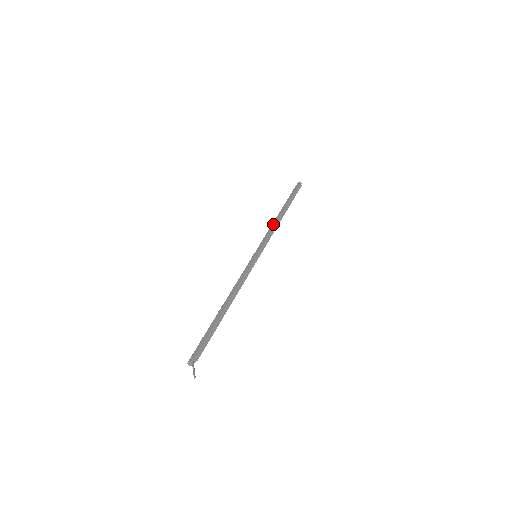
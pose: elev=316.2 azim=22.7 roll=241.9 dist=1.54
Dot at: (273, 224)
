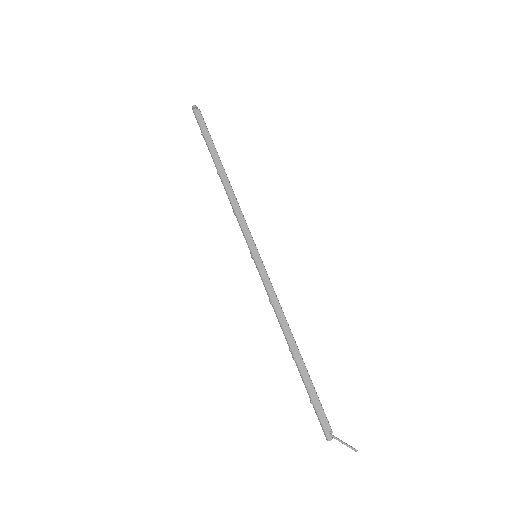
Dot at: (231, 196)
